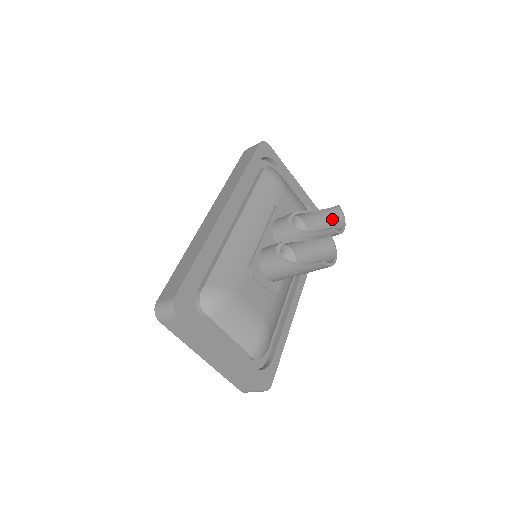
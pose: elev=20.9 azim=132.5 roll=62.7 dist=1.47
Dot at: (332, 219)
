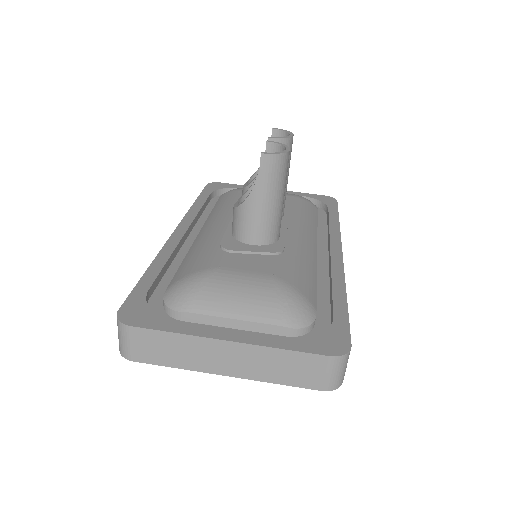
Dot at: occluded
